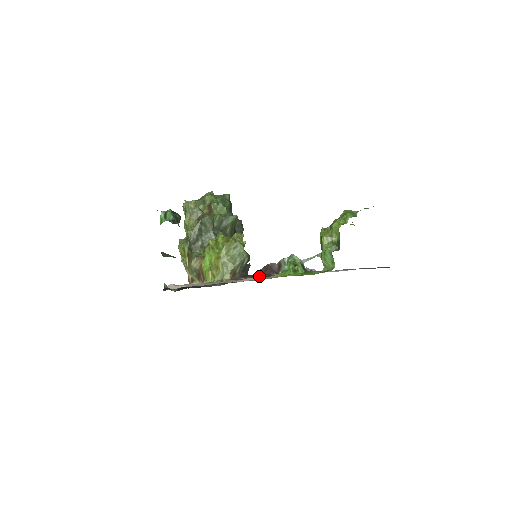
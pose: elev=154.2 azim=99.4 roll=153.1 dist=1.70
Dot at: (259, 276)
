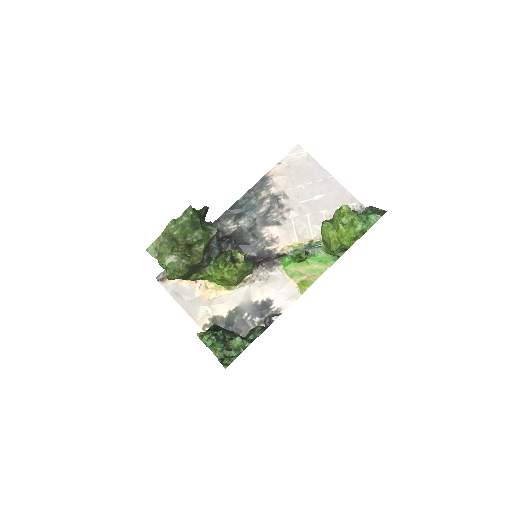
Dot at: (261, 263)
